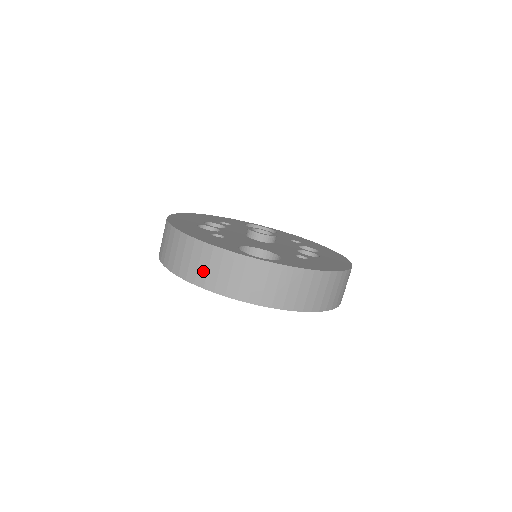
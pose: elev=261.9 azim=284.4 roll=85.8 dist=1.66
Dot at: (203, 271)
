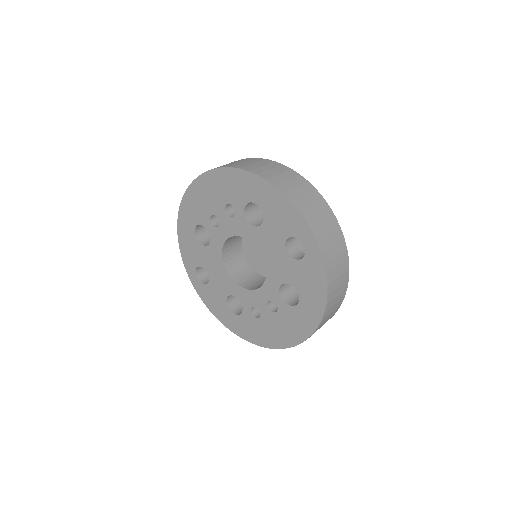
Dot at: (298, 193)
